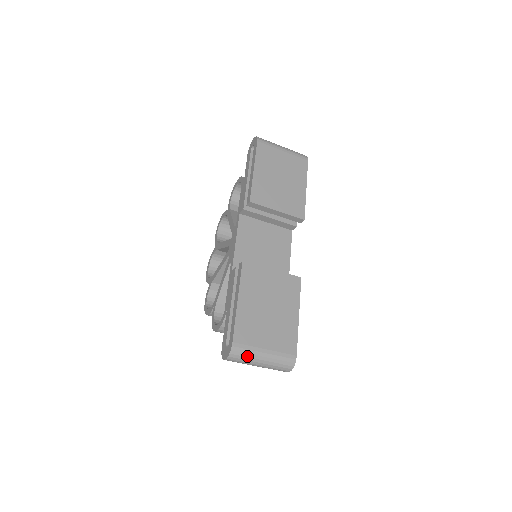
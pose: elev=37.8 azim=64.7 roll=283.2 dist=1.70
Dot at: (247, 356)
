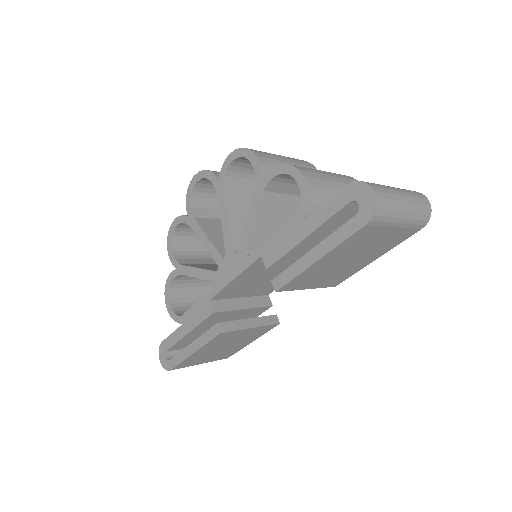
Dot at: occluded
